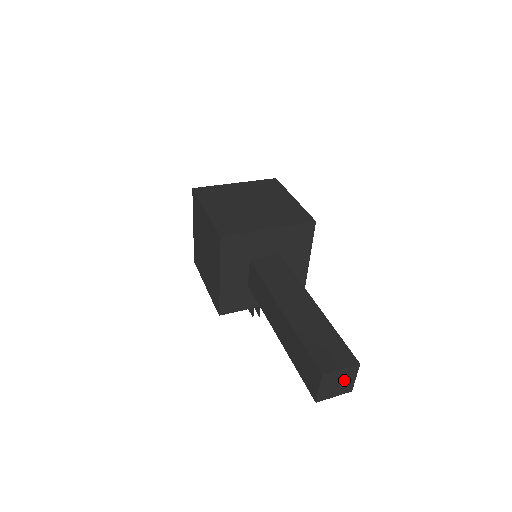
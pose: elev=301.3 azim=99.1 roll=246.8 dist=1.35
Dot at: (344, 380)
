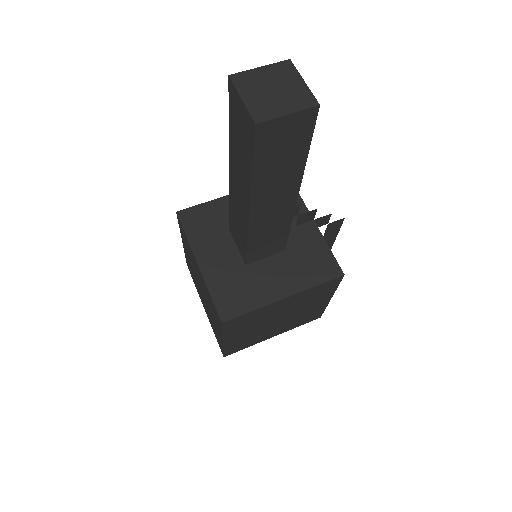
Dot at: (282, 97)
